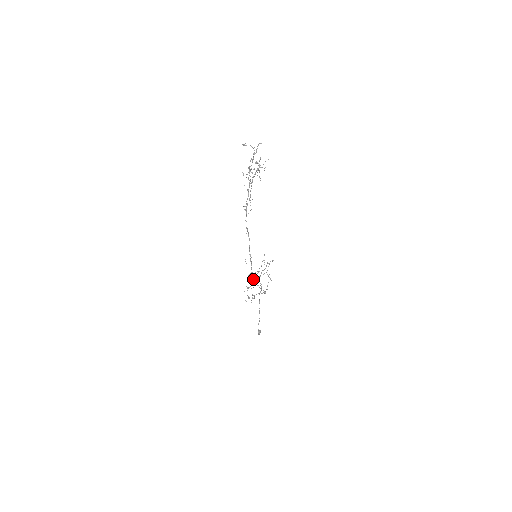
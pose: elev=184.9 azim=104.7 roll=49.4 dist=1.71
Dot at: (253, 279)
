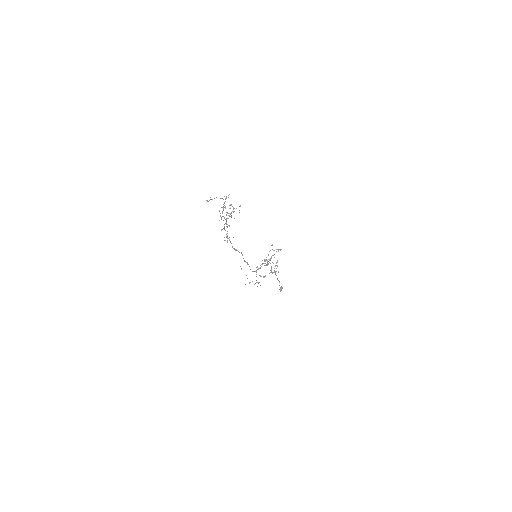
Dot at: occluded
